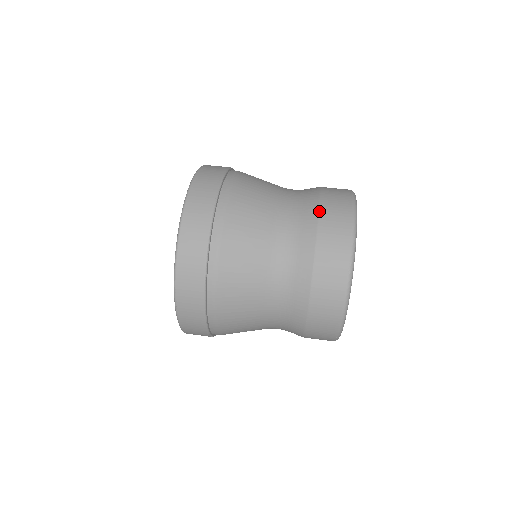
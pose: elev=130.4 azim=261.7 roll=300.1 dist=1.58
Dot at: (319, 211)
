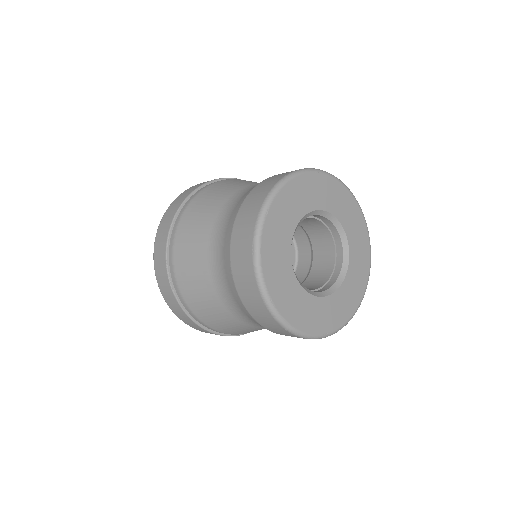
Dot at: occluded
